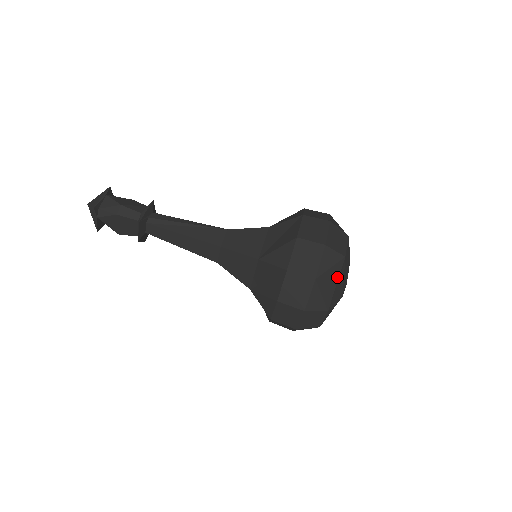
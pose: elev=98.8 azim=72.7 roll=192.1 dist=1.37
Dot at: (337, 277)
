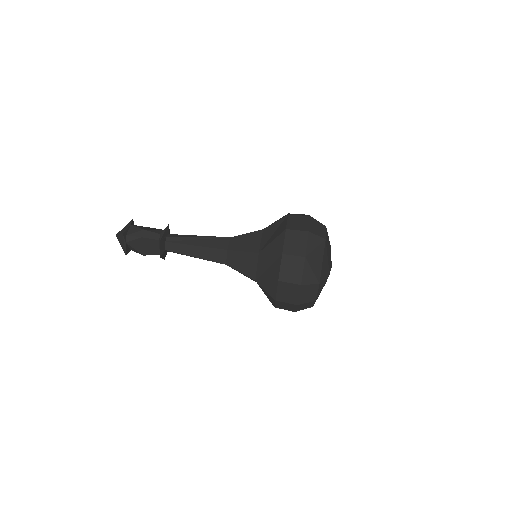
Dot at: (322, 256)
